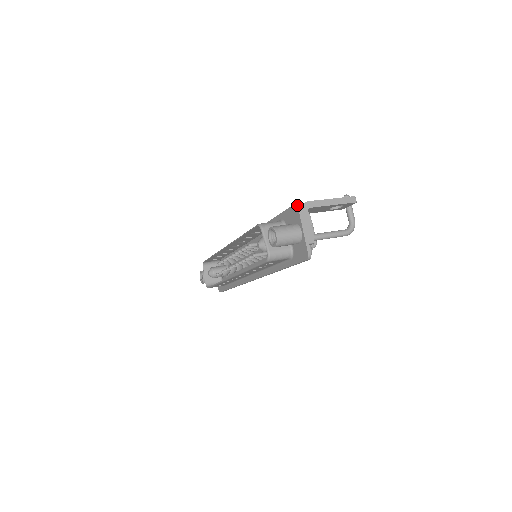
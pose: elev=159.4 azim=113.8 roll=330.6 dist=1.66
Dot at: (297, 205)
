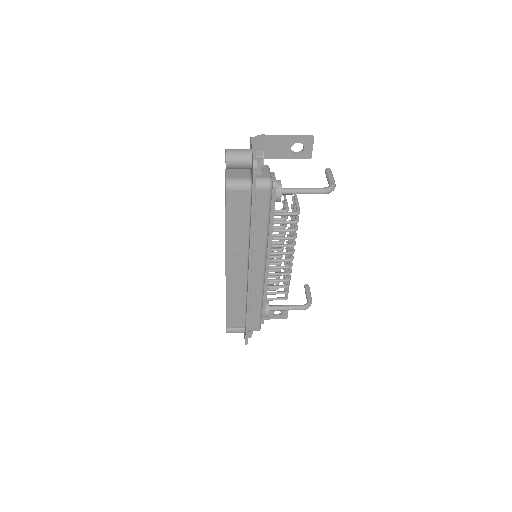
Dot at: occluded
